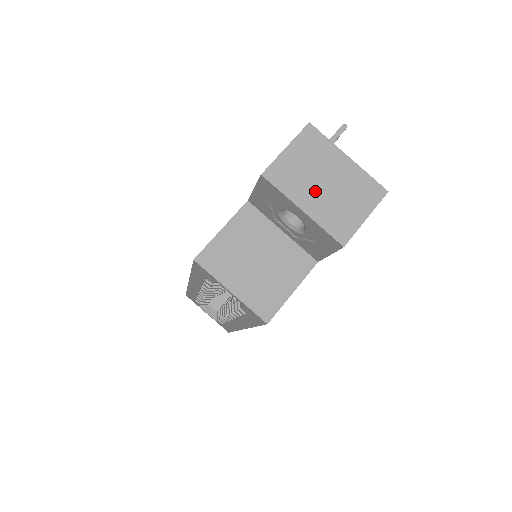
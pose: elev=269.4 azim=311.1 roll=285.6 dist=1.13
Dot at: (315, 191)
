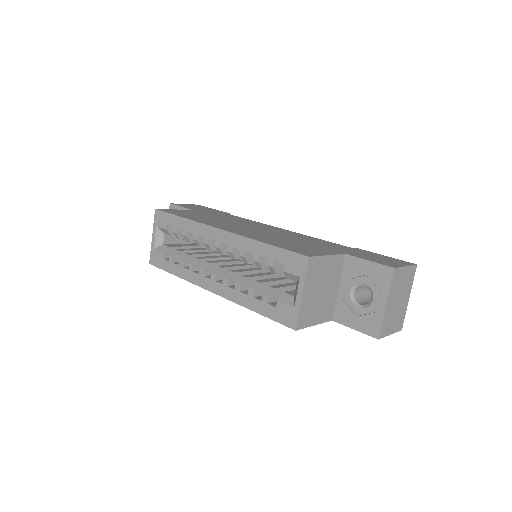
Dot at: (395, 300)
